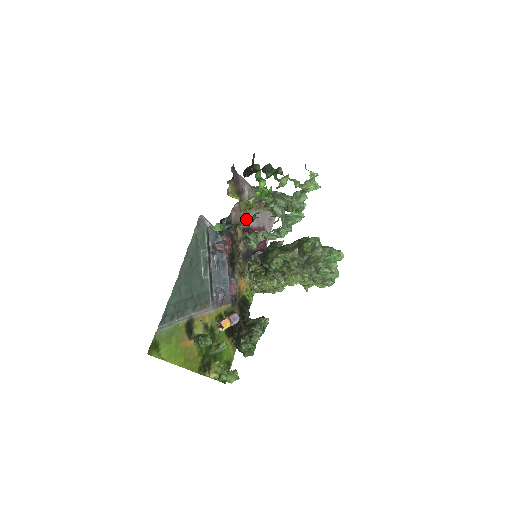
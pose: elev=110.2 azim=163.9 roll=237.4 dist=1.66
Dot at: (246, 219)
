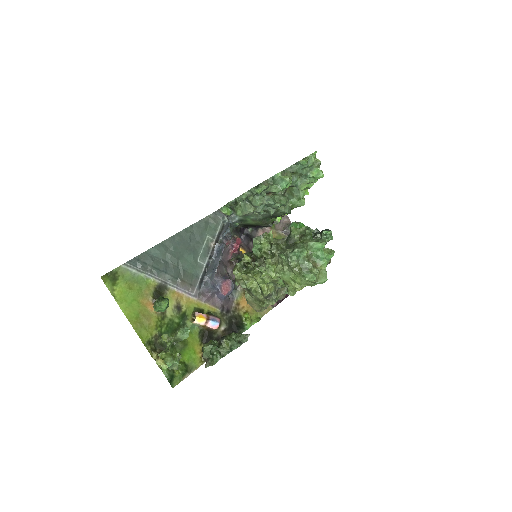
Dot at: occluded
